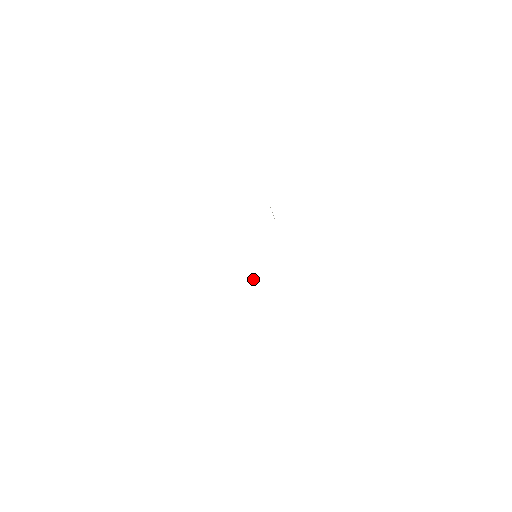
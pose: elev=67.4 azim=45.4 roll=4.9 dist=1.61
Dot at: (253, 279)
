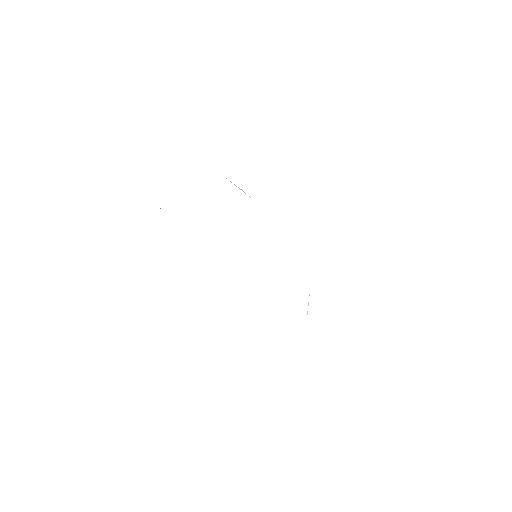
Dot at: occluded
